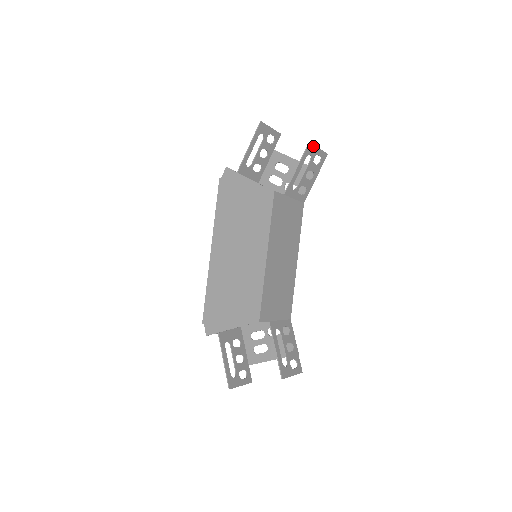
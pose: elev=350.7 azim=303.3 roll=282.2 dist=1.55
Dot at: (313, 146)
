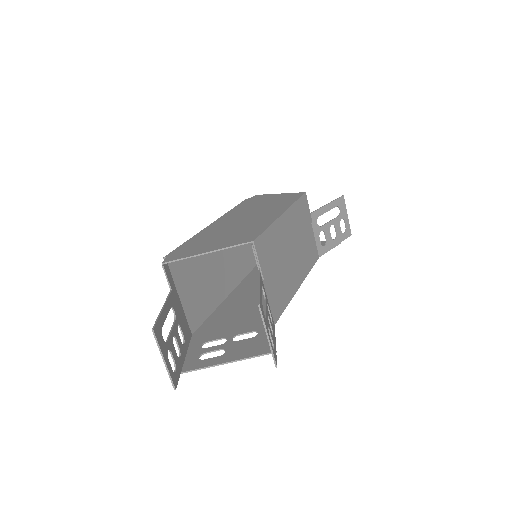
Dot at: (344, 205)
